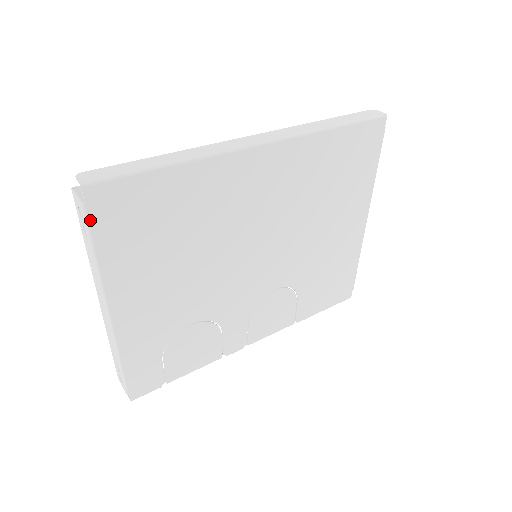
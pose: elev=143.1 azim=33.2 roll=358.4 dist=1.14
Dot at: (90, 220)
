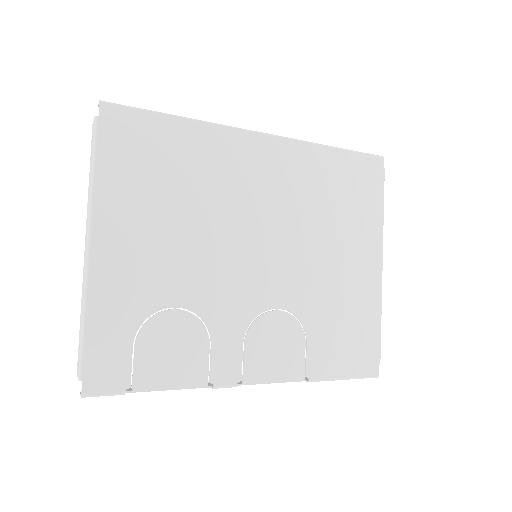
Dot at: (99, 134)
